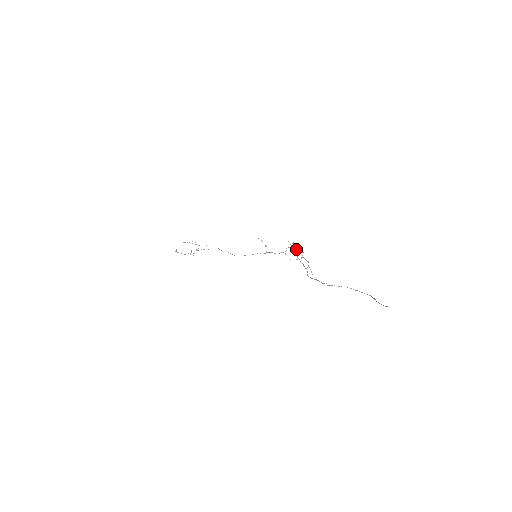
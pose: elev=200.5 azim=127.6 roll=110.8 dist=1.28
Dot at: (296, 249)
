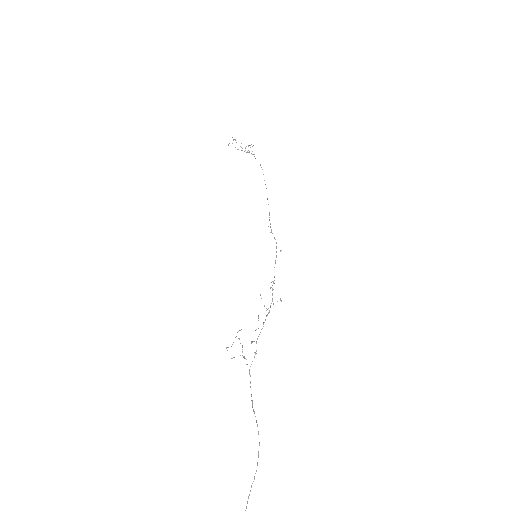
Dot at: (272, 301)
